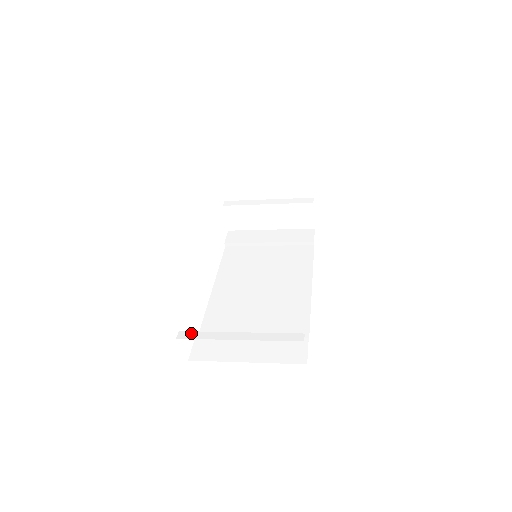
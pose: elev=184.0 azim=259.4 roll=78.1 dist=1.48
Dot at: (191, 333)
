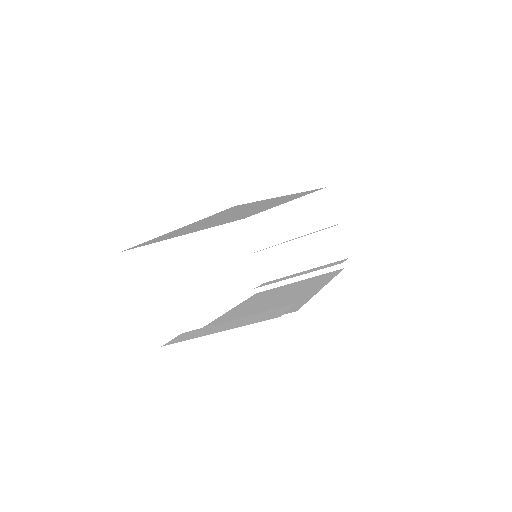
Dot at: occluded
